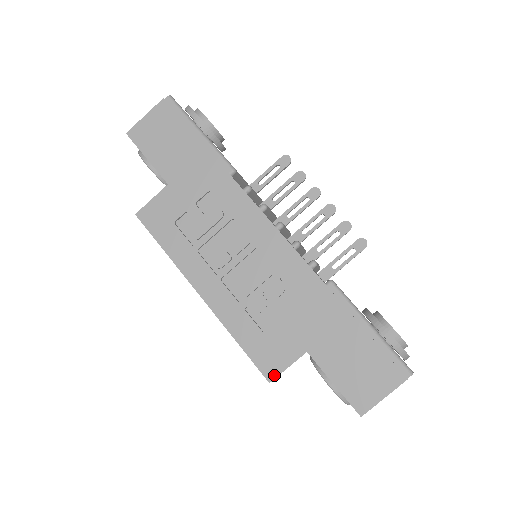
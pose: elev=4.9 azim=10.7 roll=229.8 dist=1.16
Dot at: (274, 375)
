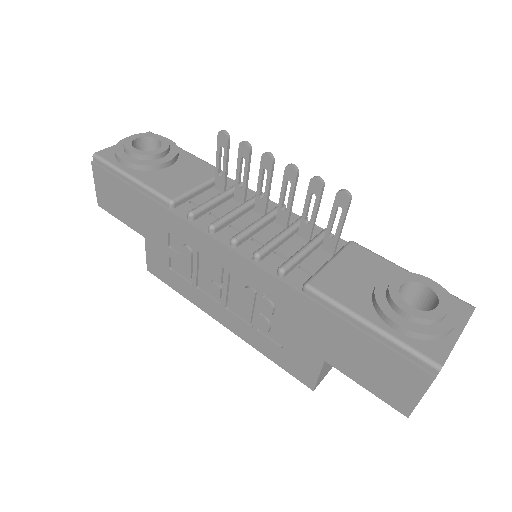
Dot at: (312, 384)
